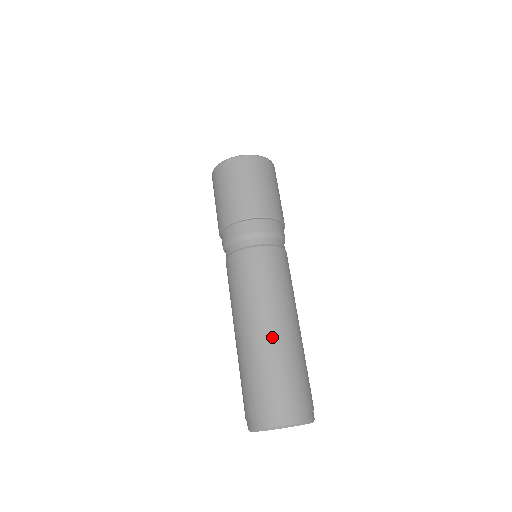
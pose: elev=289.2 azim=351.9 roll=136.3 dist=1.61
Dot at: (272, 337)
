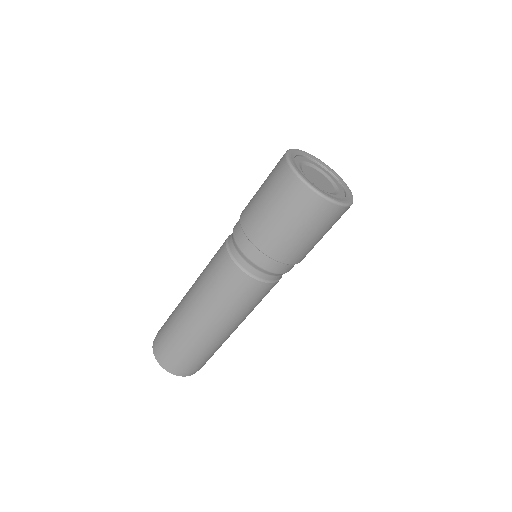
Dot at: (202, 333)
